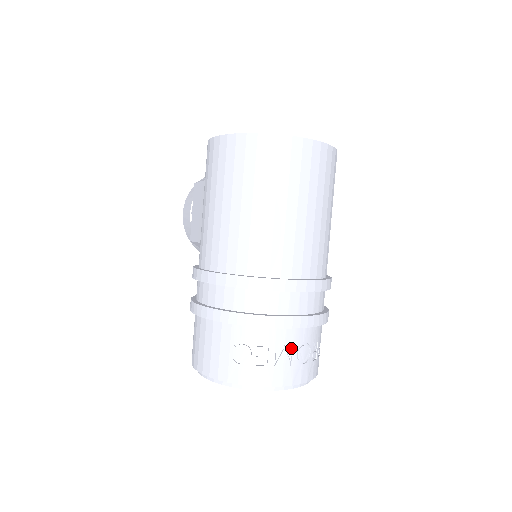
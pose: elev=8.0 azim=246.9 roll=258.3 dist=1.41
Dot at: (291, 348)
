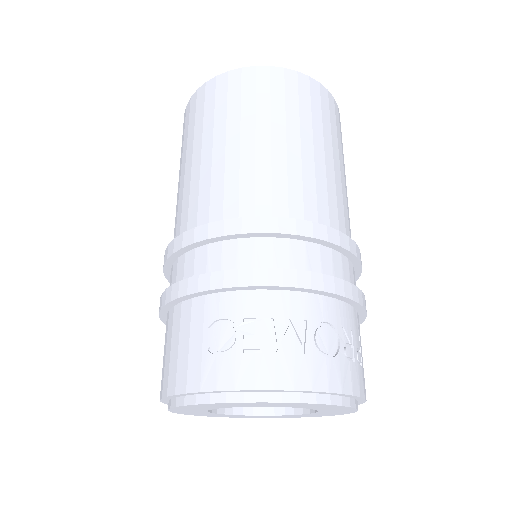
Dot at: (302, 325)
